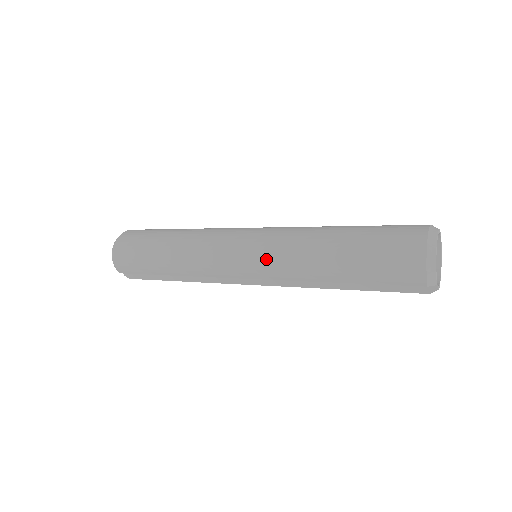
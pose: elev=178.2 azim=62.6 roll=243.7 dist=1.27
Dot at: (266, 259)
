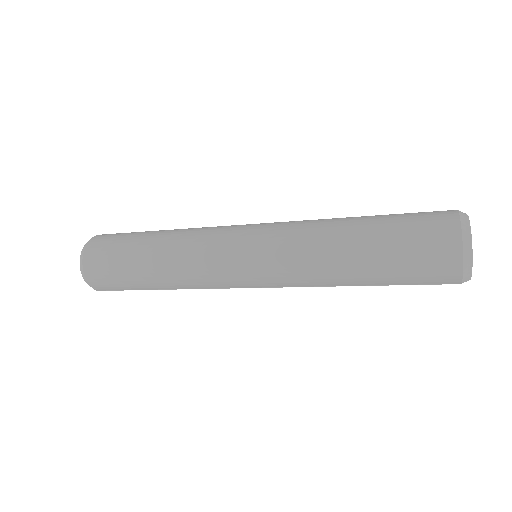
Dot at: (275, 270)
